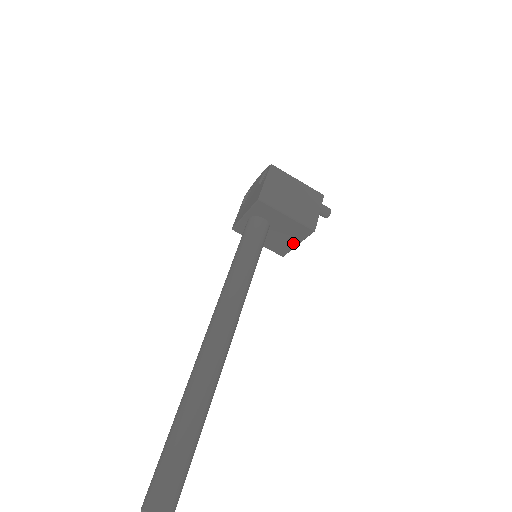
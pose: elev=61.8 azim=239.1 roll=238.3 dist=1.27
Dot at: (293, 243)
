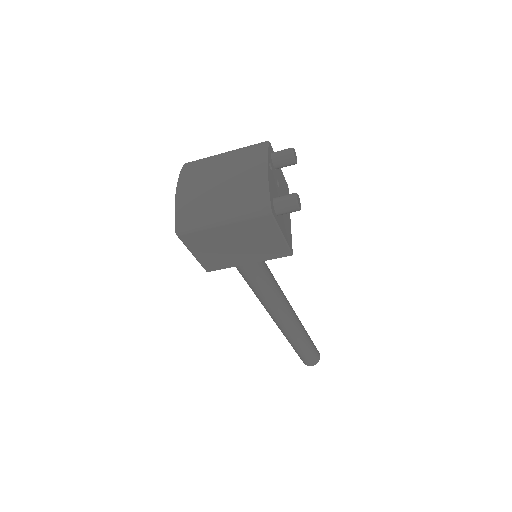
Dot at: occluded
